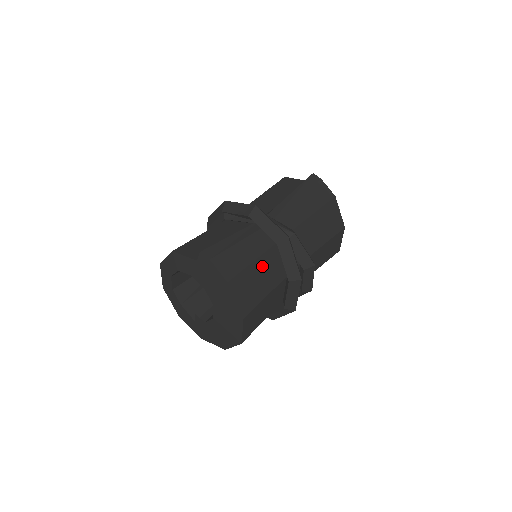
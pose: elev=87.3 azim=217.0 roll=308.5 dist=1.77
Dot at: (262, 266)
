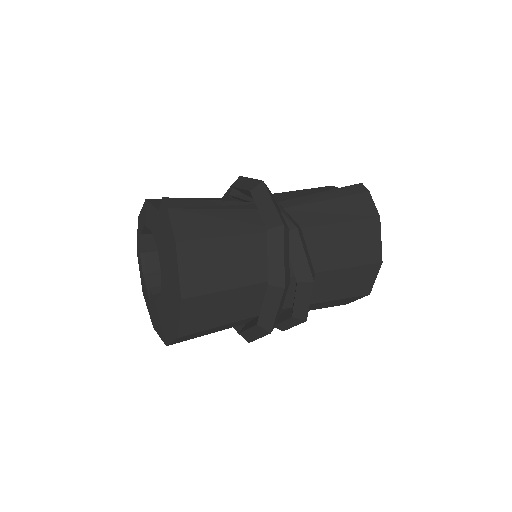
Dot at: (237, 249)
